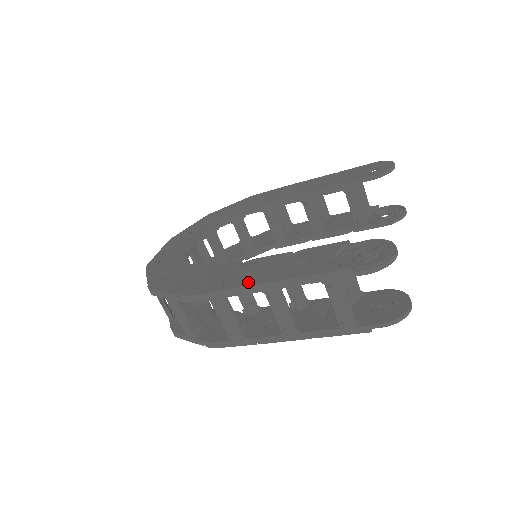
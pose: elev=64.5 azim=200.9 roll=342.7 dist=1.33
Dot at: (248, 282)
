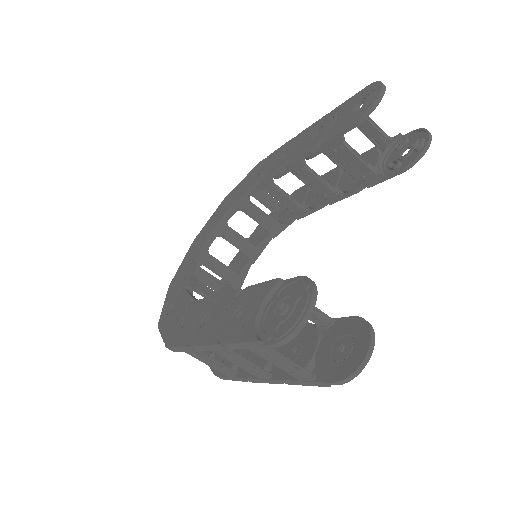
Dot at: (198, 340)
